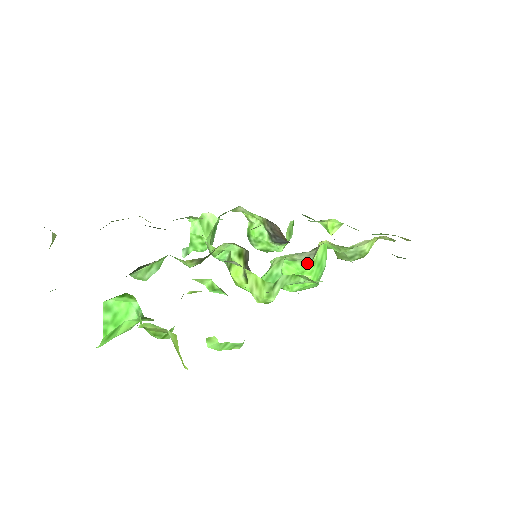
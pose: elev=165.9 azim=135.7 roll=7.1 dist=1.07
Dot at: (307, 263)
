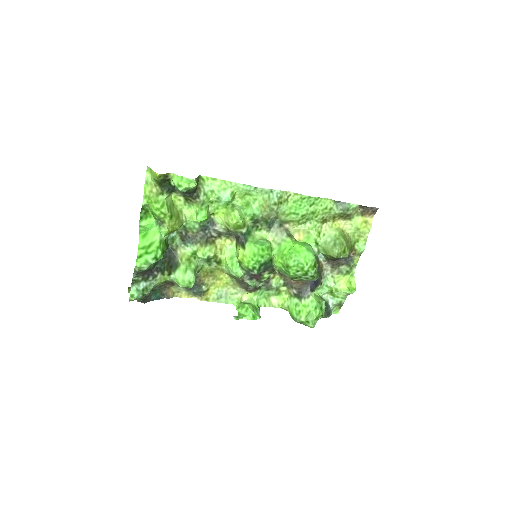
Dot at: (286, 238)
